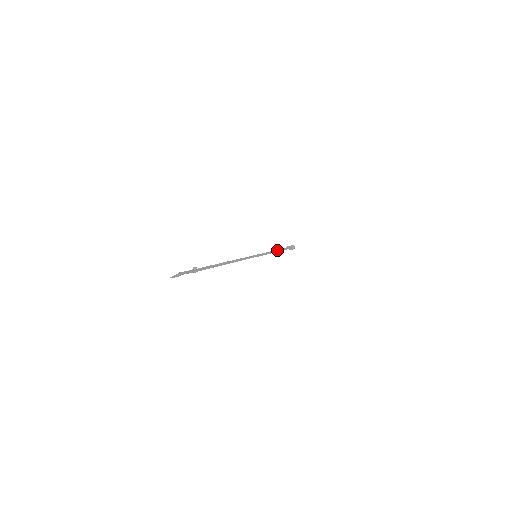
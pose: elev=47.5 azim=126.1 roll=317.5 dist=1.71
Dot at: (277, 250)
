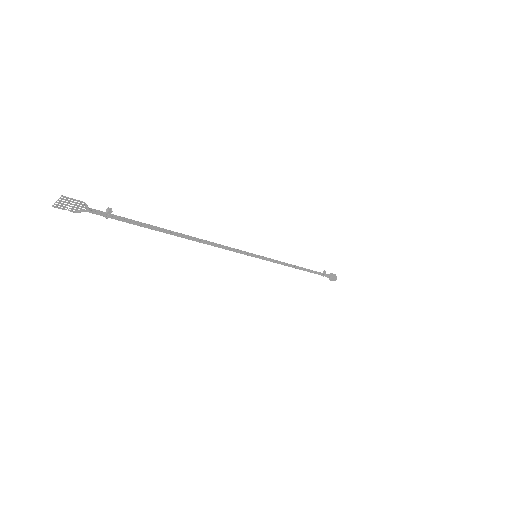
Dot at: (301, 267)
